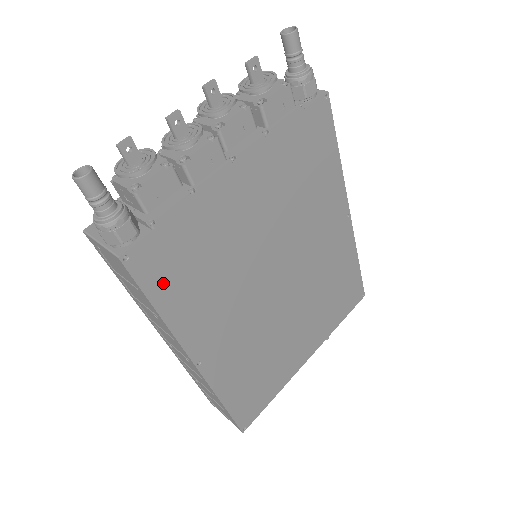
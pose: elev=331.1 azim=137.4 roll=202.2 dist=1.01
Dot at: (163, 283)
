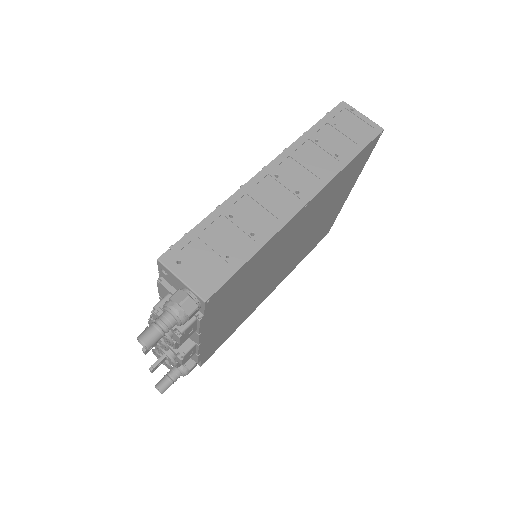
Dot at: (224, 339)
